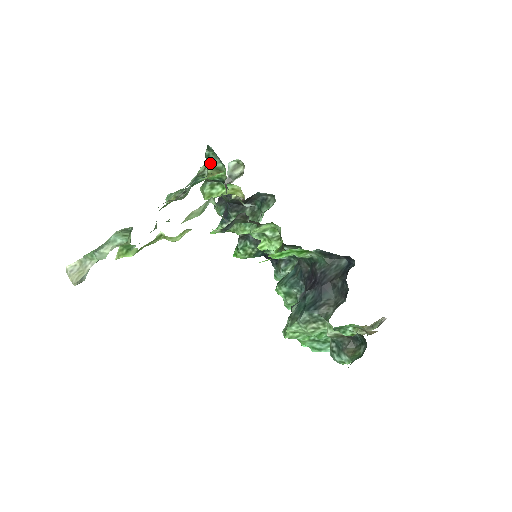
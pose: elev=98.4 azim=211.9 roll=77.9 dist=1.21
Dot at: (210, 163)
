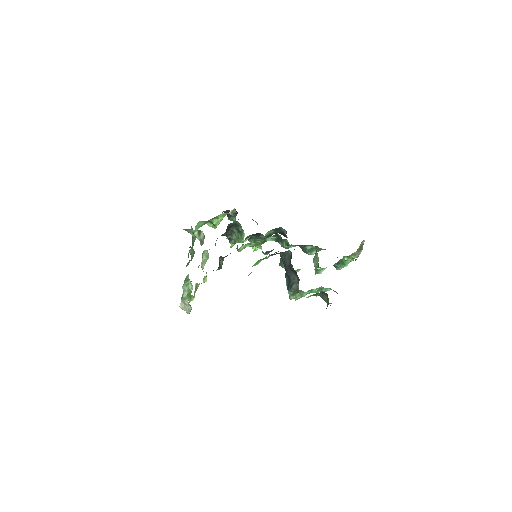
Dot at: (190, 232)
